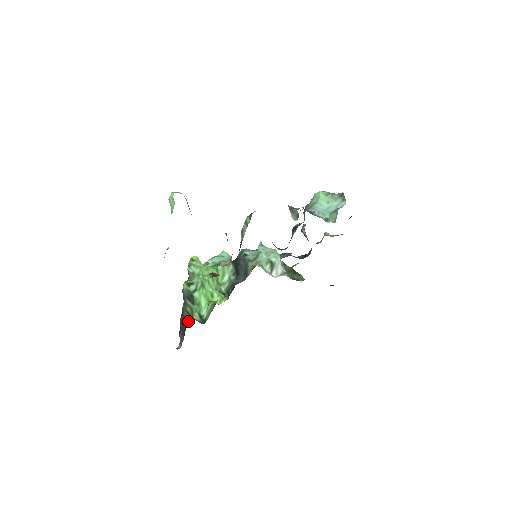
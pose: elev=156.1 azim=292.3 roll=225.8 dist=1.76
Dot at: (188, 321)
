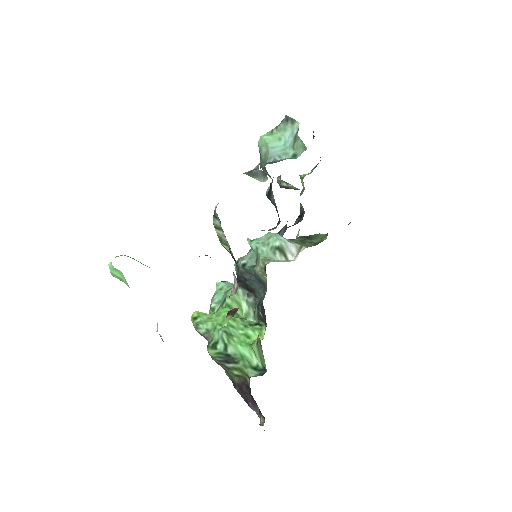
Dot at: (246, 385)
